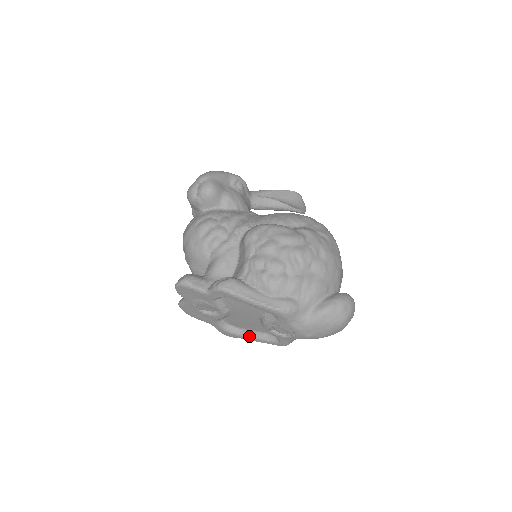
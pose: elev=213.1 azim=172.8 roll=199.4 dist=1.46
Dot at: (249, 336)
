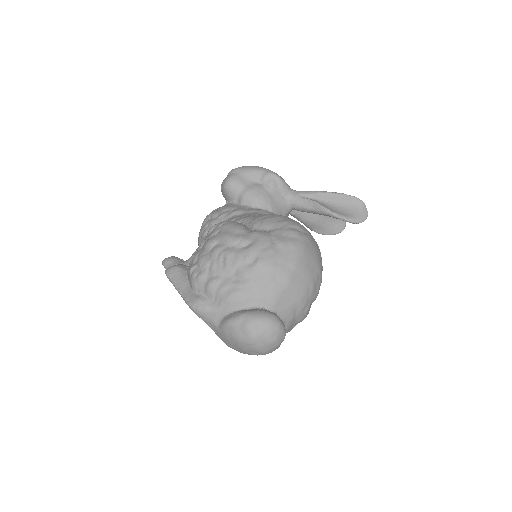
Dot at: occluded
